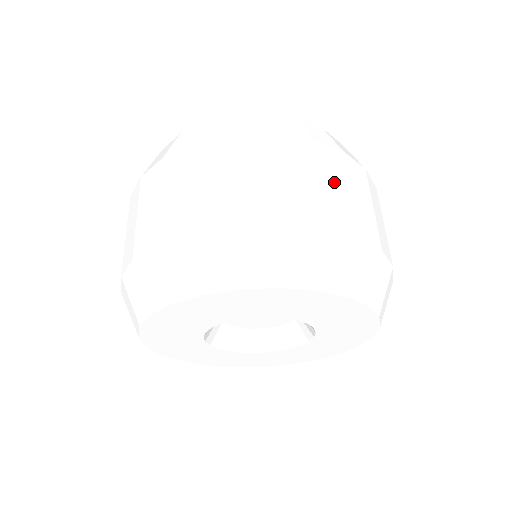
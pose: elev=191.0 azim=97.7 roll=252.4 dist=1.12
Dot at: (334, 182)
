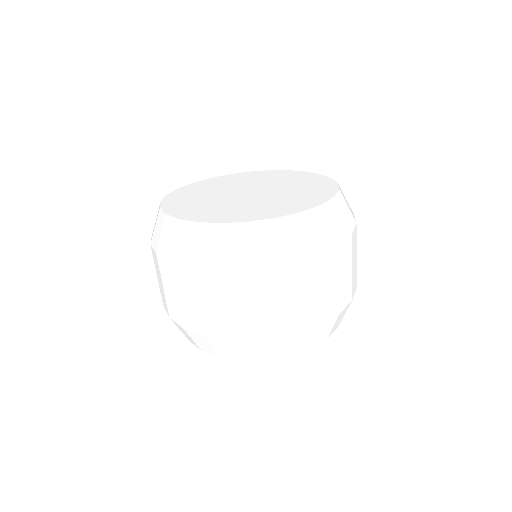
Dot at: (242, 302)
